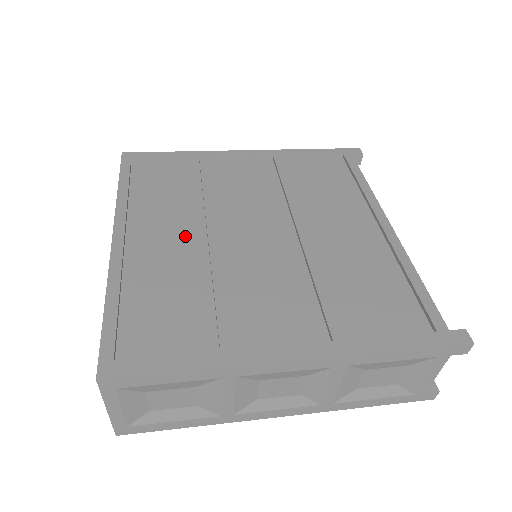
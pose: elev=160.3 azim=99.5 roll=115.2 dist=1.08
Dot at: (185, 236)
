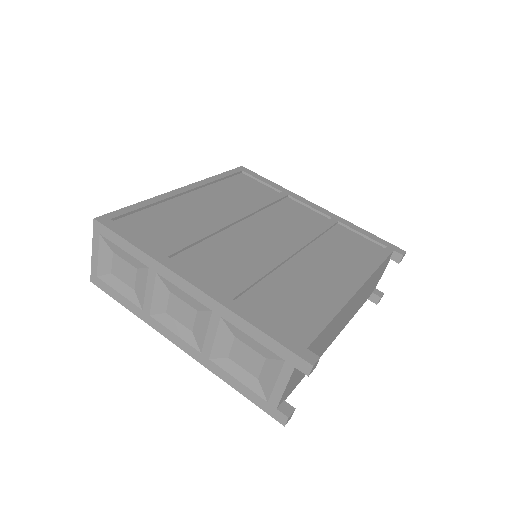
Dot at: (219, 211)
